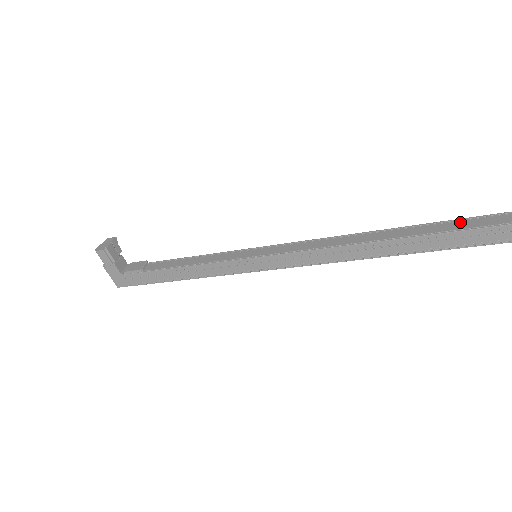
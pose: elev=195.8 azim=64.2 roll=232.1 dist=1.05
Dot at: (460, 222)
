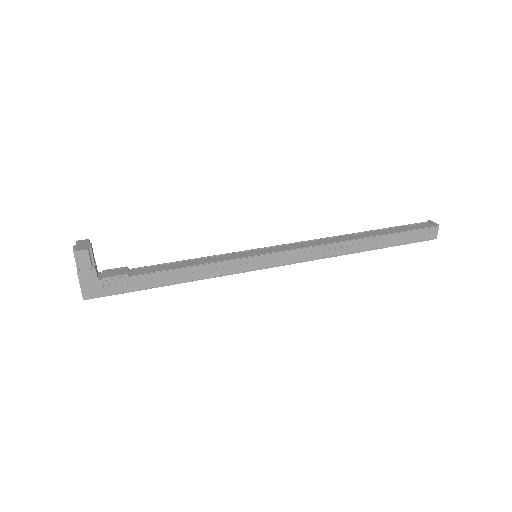
Dot at: (400, 227)
